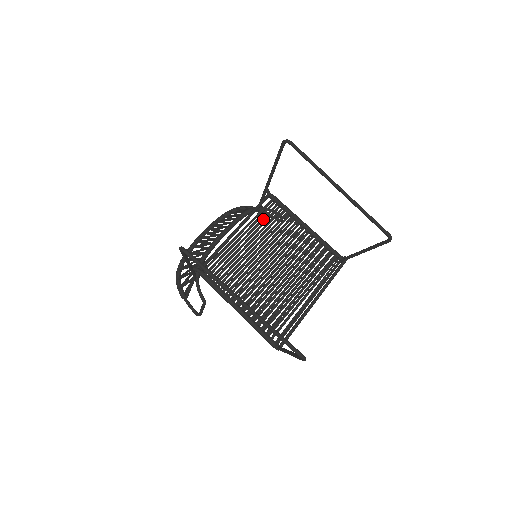
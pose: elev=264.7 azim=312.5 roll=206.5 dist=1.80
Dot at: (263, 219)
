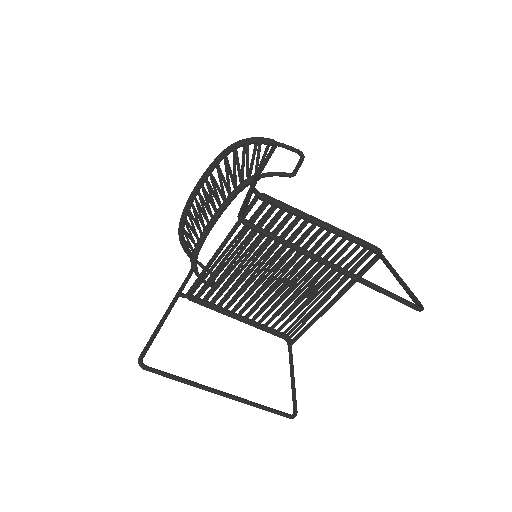
Dot at: occluded
